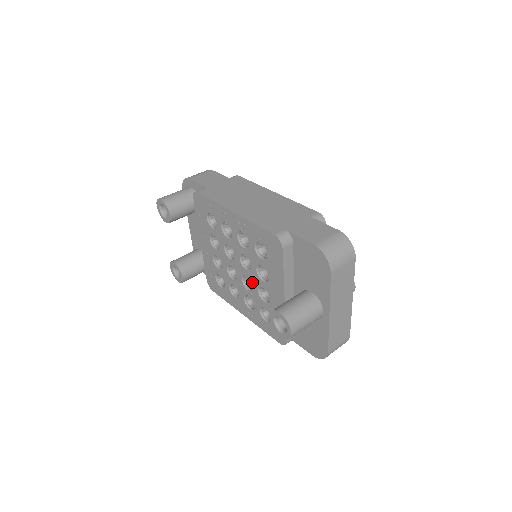
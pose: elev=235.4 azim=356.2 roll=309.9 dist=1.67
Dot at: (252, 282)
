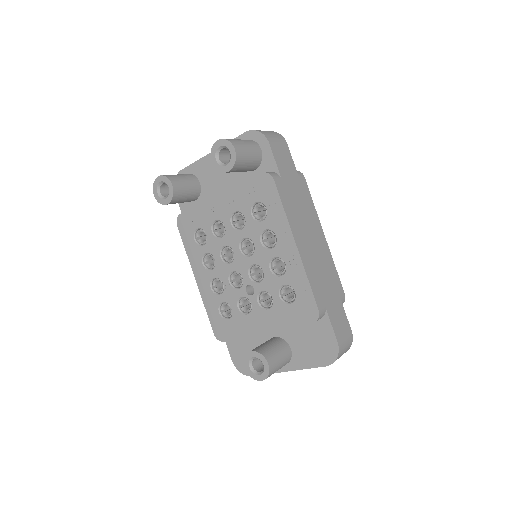
Dot at: (243, 287)
